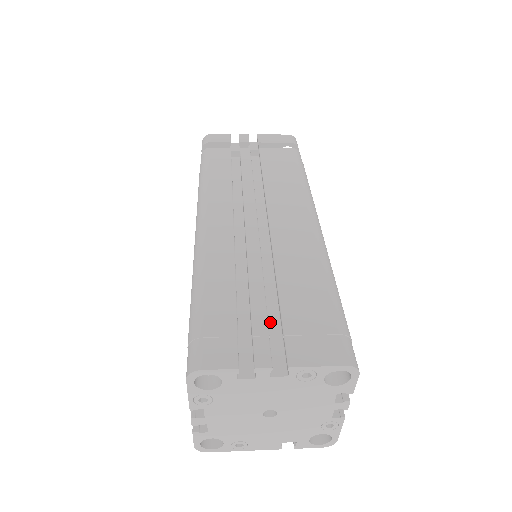
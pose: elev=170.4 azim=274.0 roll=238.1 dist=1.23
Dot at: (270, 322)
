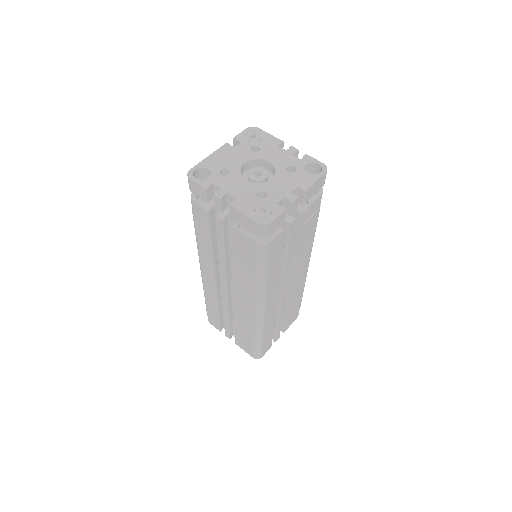
Dot at: occluded
